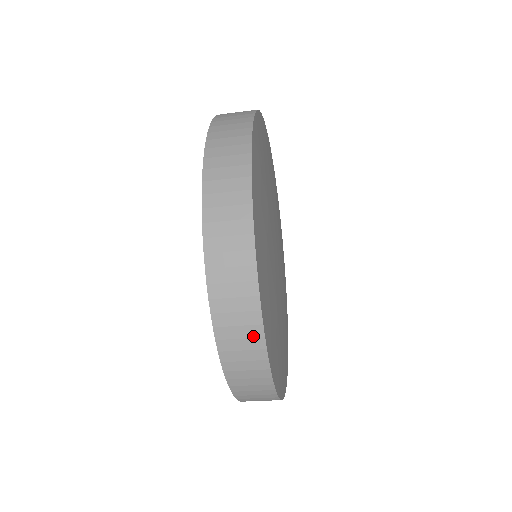
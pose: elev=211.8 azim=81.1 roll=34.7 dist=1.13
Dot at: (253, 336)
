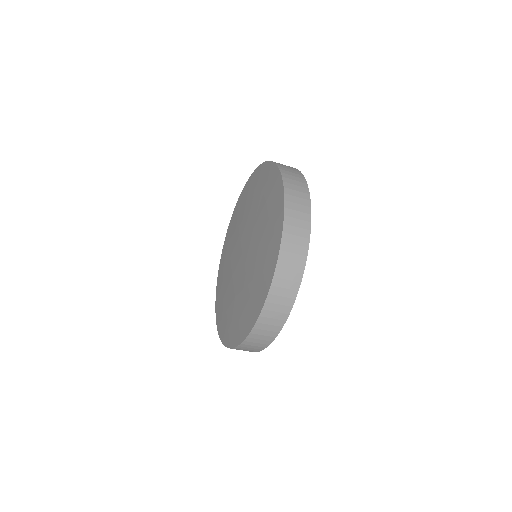
Dot at: (261, 346)
